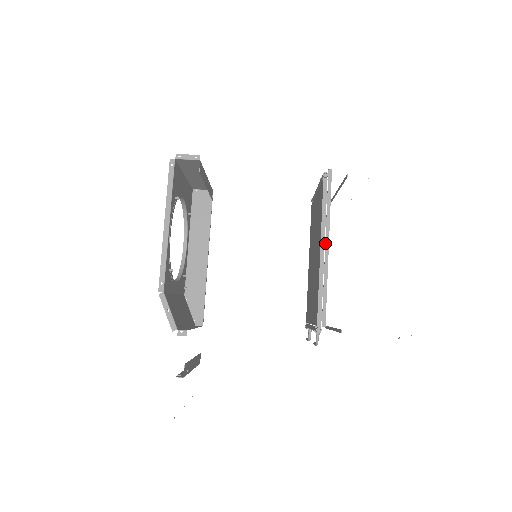
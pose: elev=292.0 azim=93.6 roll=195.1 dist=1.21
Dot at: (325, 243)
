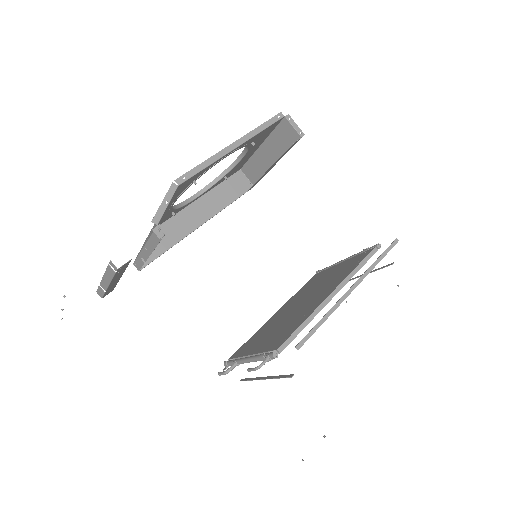
Dot at: (353, 284)
